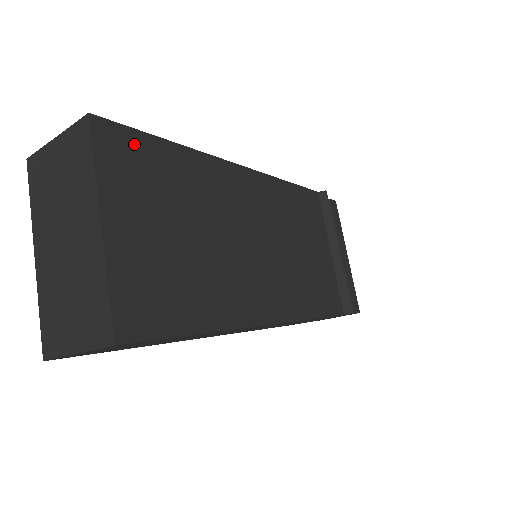
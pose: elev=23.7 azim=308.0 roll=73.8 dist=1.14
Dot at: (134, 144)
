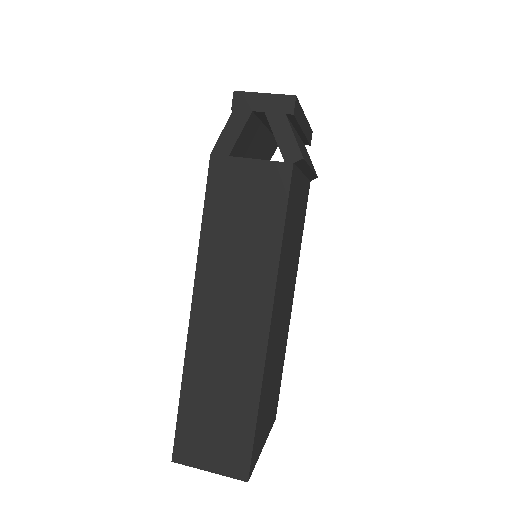
Dot at: (256, 443)
